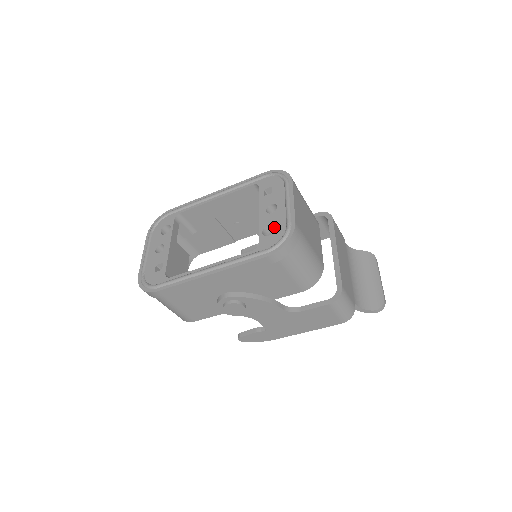
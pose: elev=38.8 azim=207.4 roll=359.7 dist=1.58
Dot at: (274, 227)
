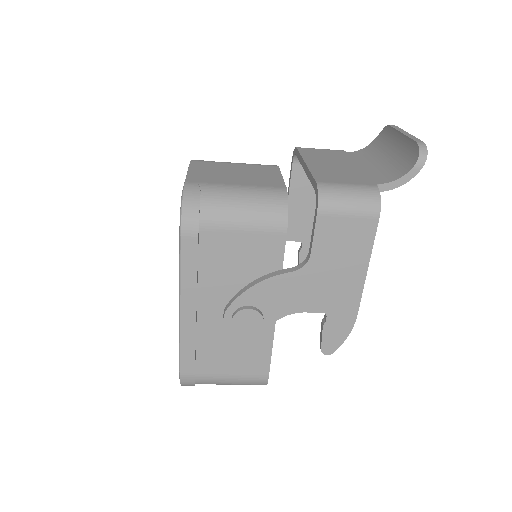
Dot at: occluded
